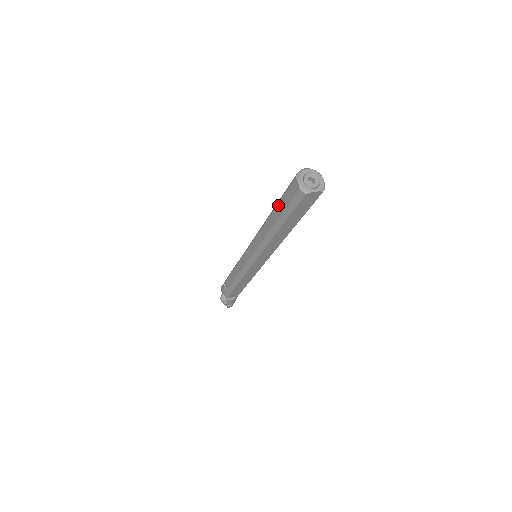
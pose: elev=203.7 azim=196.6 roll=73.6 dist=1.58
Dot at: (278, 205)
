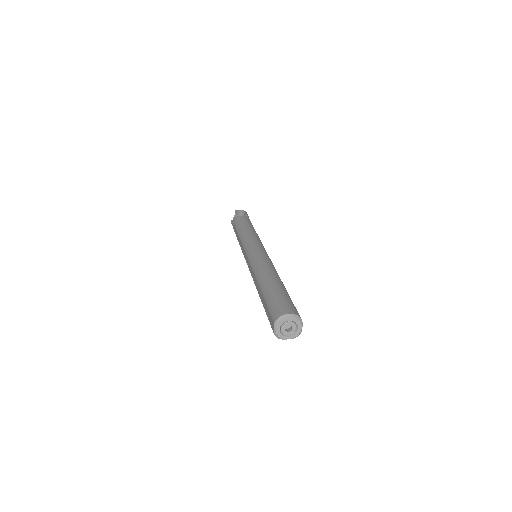
Dot at: (264, 300)
